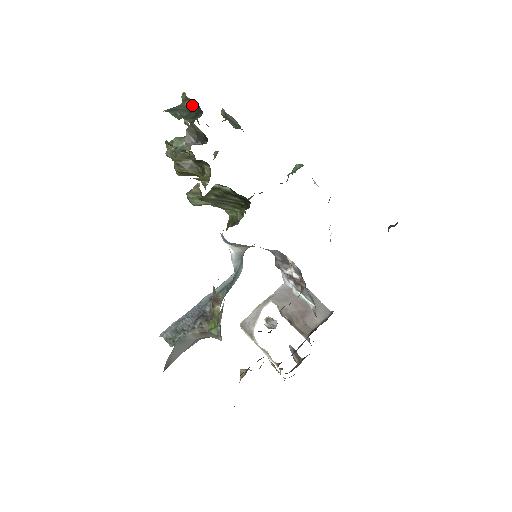
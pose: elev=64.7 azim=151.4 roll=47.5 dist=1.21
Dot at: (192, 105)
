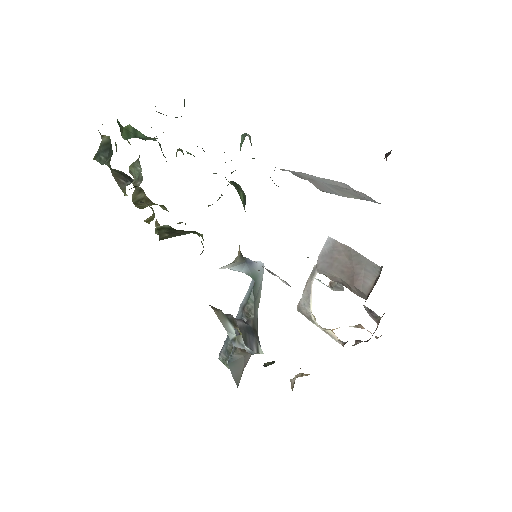
Dot at: (107, 140)
